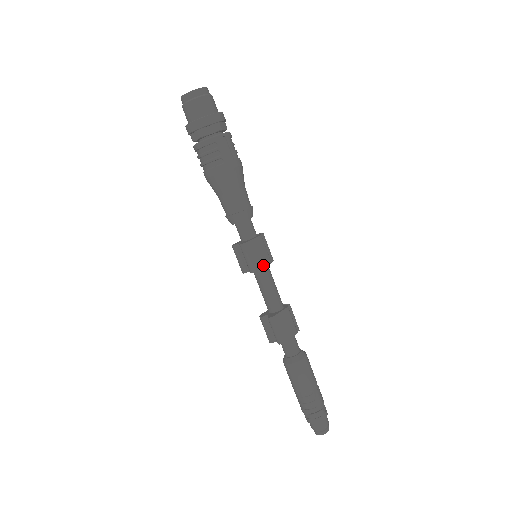
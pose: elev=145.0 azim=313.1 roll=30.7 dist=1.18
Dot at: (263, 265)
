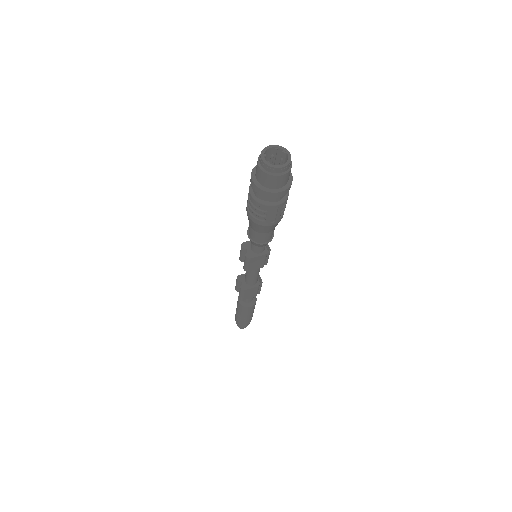
Dot at: (256, 268)
